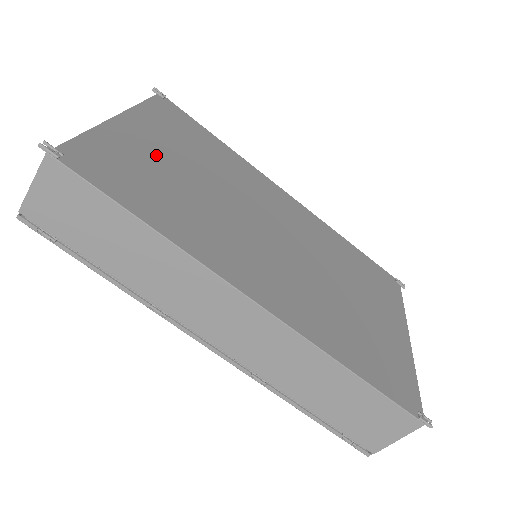
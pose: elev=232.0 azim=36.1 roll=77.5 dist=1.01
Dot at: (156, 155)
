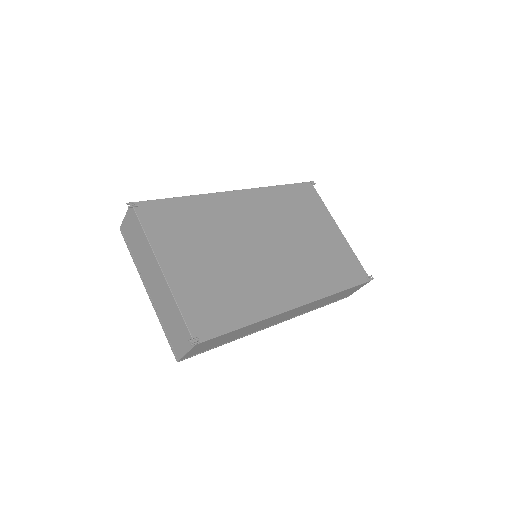
Dot at: (198, 272)
